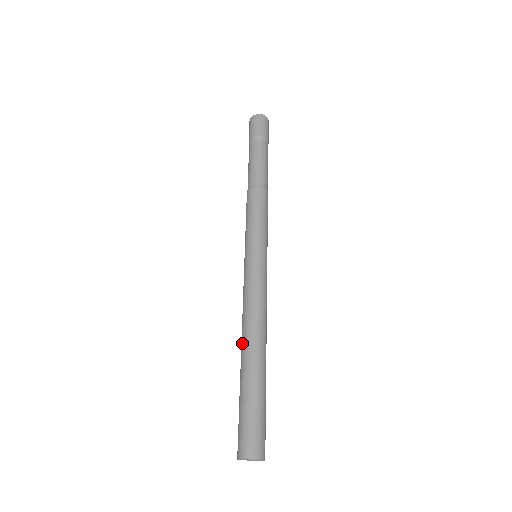
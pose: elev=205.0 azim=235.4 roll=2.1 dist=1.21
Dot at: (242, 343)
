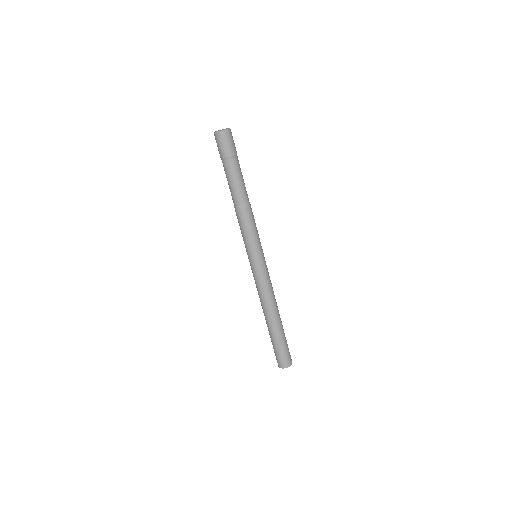
Dot at: (266, 315)
